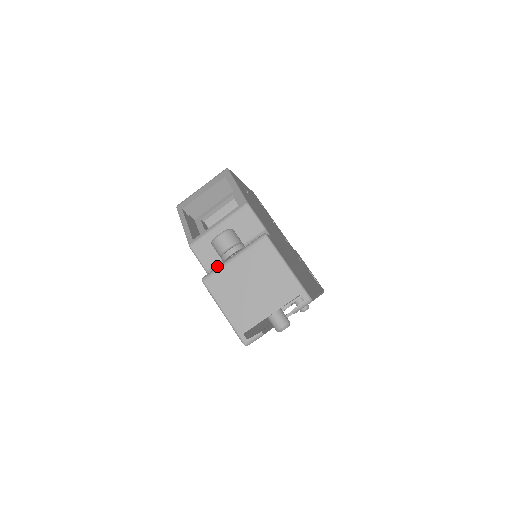
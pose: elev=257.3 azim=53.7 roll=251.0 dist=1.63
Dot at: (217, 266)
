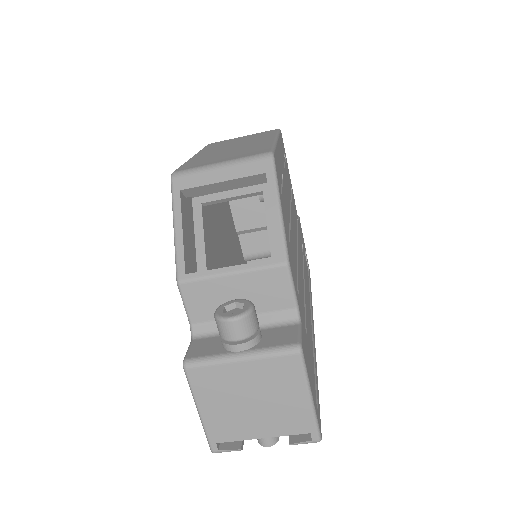
Dot at: (209, 326)
